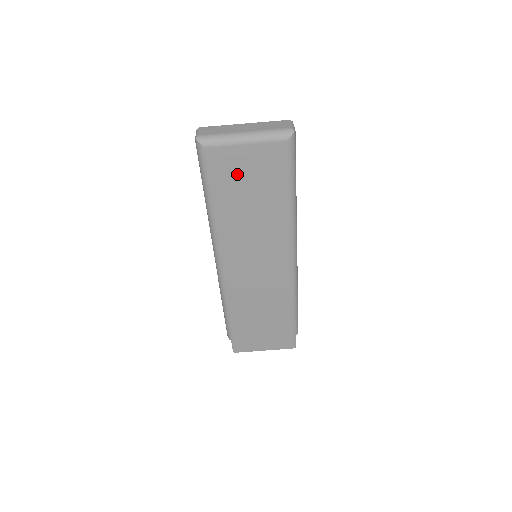
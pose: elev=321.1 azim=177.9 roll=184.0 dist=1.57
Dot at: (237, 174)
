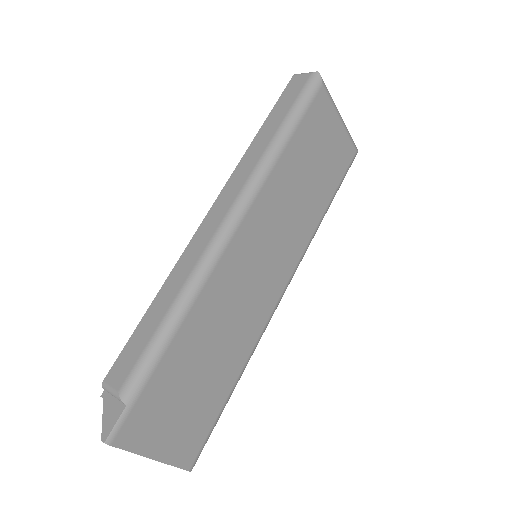
Dot at: (320, 138)
